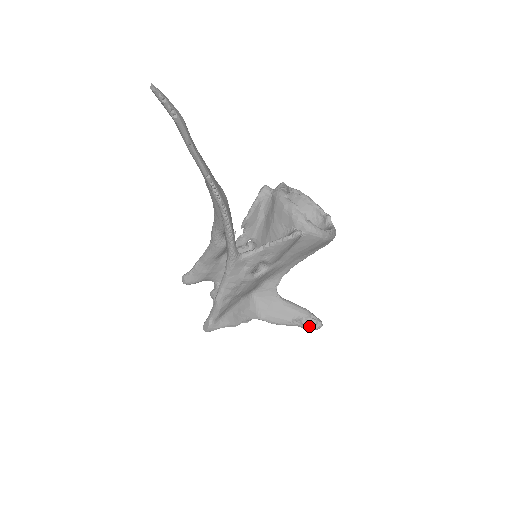
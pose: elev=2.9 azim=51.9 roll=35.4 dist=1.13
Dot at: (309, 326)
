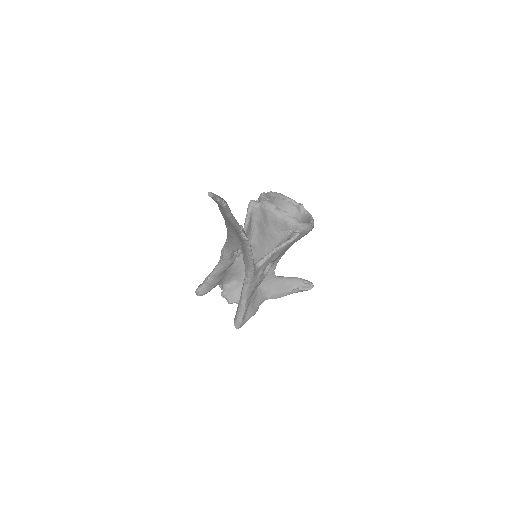
Dot at: (305, 290)
